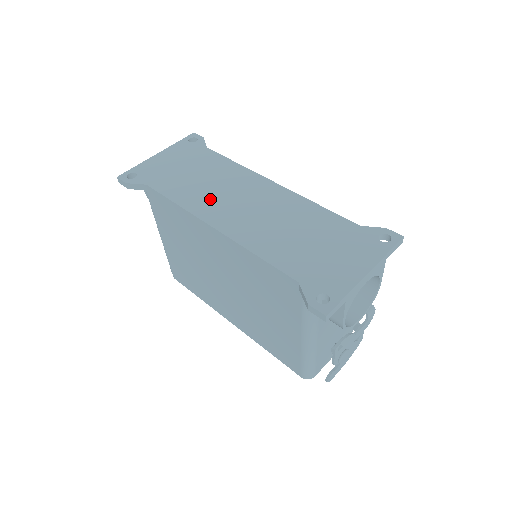
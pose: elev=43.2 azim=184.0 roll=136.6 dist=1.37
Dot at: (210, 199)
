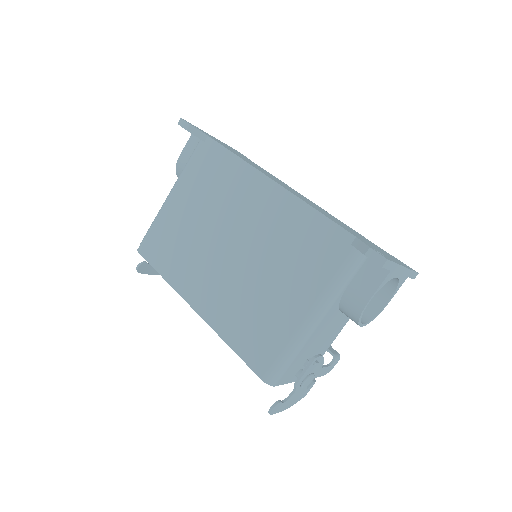
Dot at: occluded
